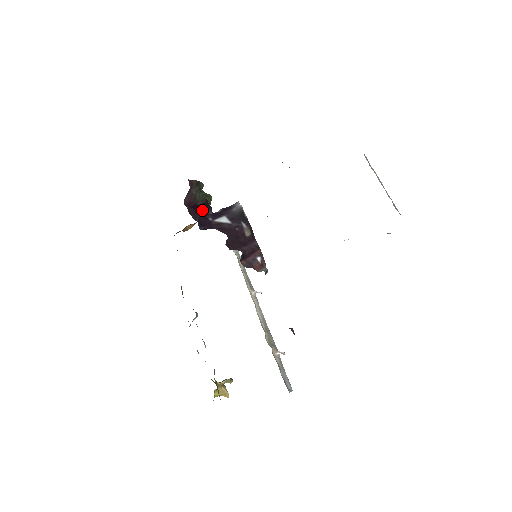
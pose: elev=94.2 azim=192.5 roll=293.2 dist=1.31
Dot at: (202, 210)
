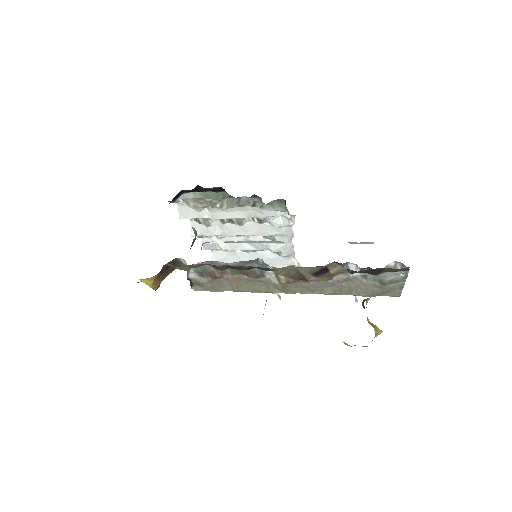
Dot at: occluded
